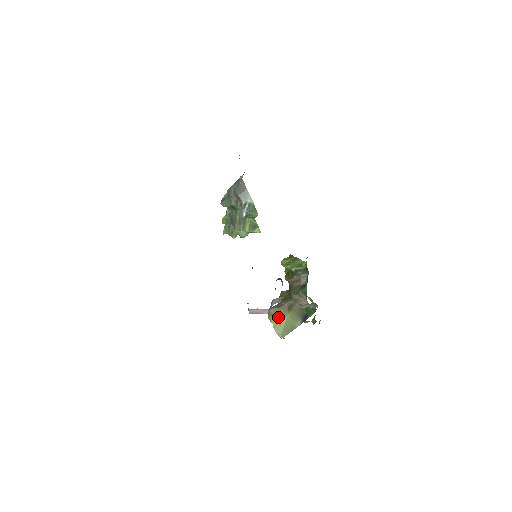
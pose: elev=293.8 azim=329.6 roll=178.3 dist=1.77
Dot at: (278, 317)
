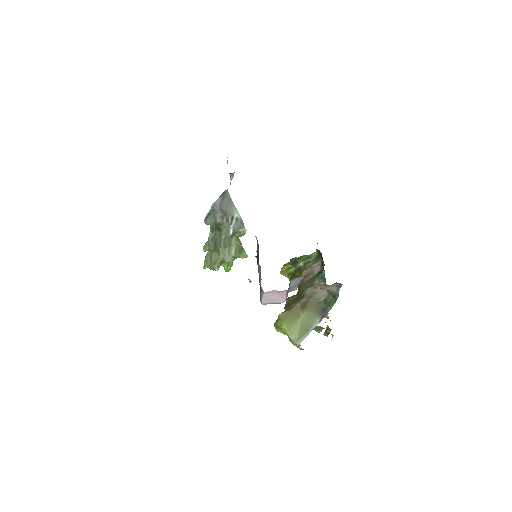
Dot at: (290, 320)
